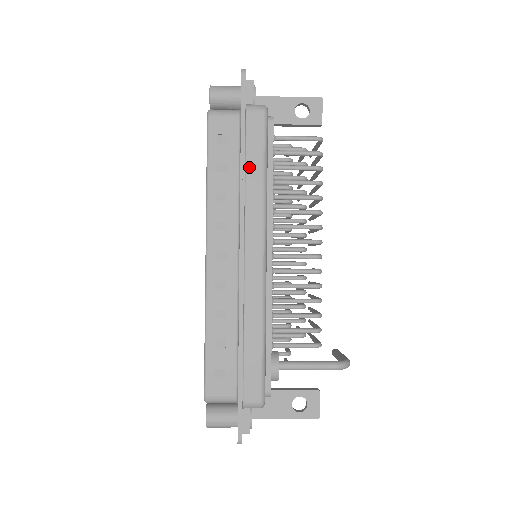
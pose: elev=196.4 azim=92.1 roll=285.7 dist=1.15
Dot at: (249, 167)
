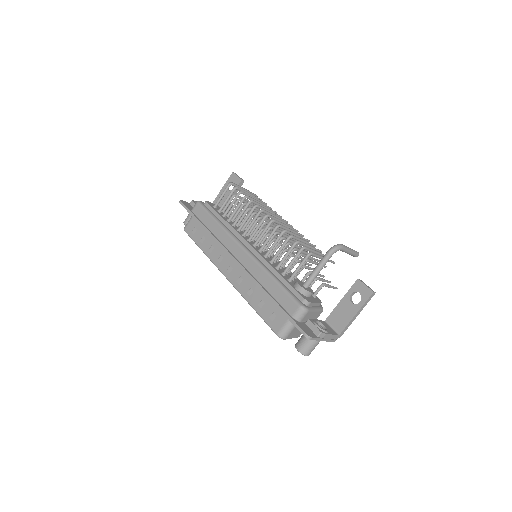
Dot at: (209, 226)
